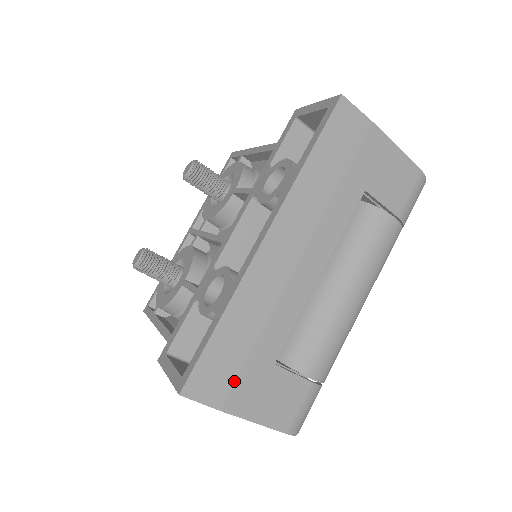
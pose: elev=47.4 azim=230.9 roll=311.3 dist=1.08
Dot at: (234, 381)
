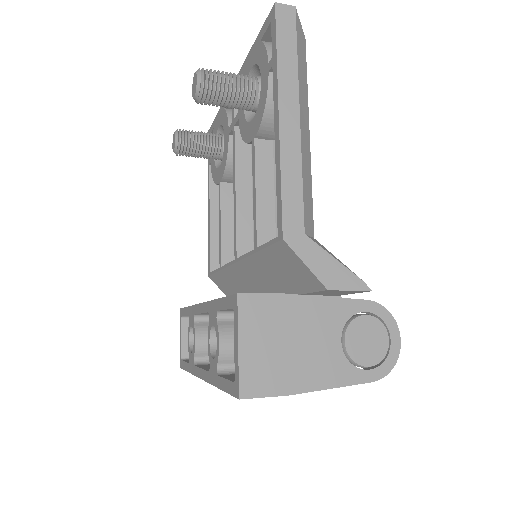
Dot at: occluded
